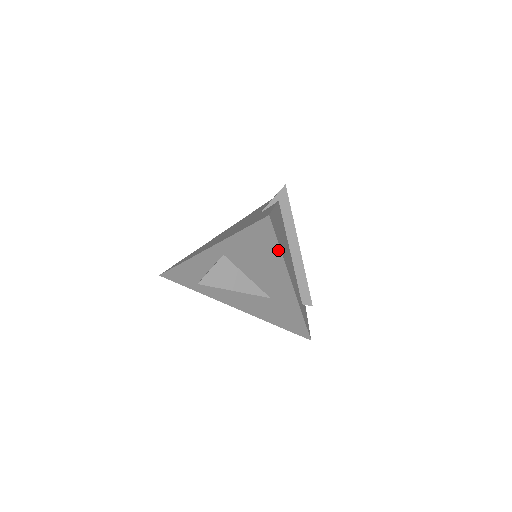
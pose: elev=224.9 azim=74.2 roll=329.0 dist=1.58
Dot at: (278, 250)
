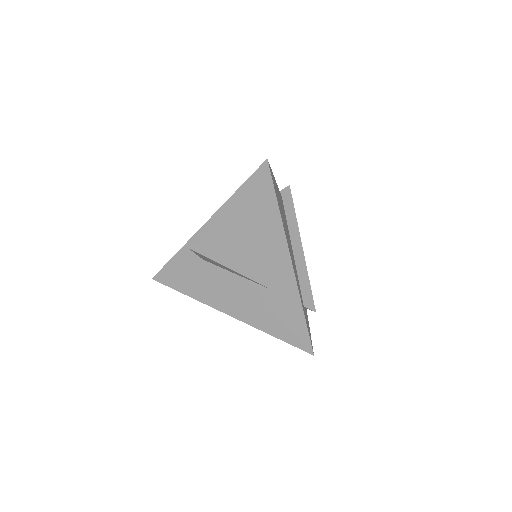
Dot at: (276, 207)
